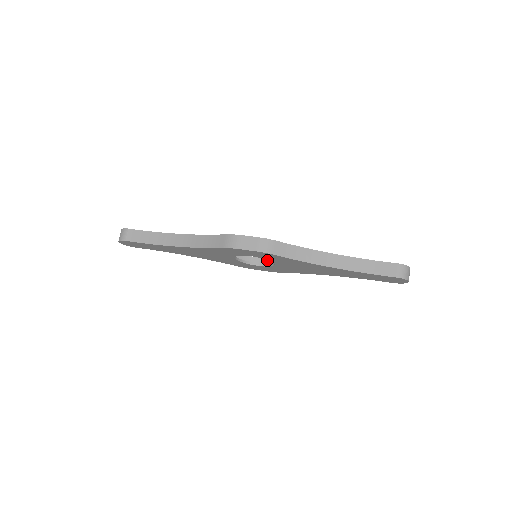
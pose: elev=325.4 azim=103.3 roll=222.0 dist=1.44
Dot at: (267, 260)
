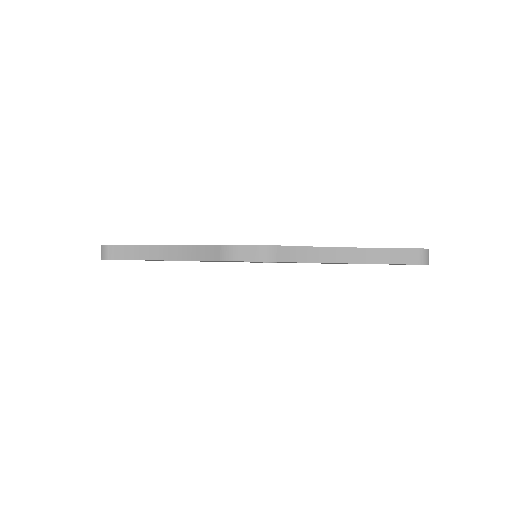
Dot at: occluded
